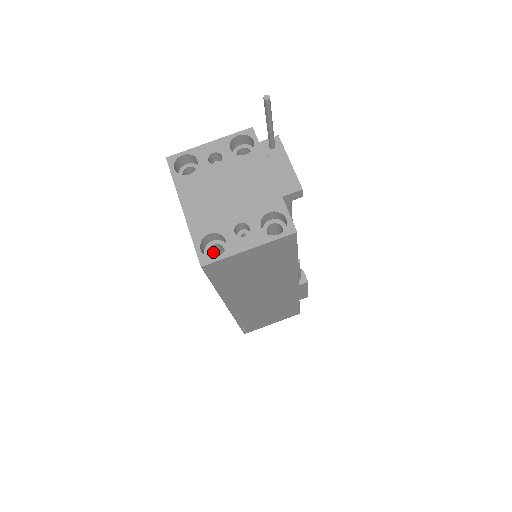
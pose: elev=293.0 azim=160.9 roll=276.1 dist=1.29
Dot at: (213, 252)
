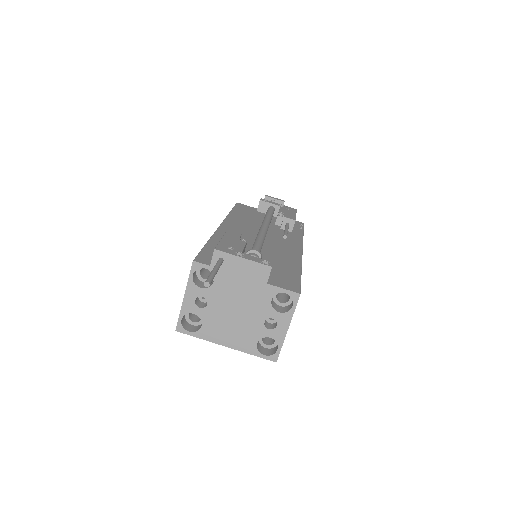
Dot at: occluded
